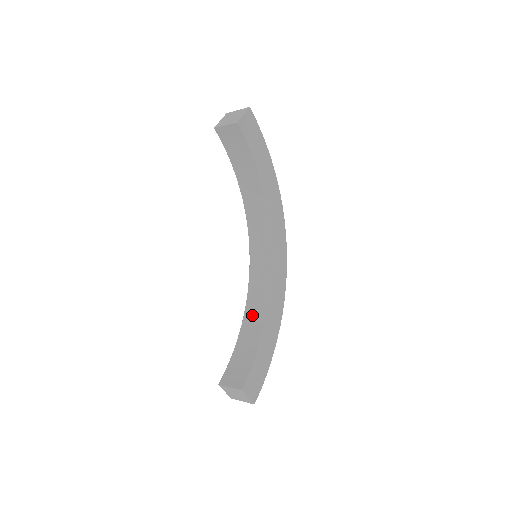
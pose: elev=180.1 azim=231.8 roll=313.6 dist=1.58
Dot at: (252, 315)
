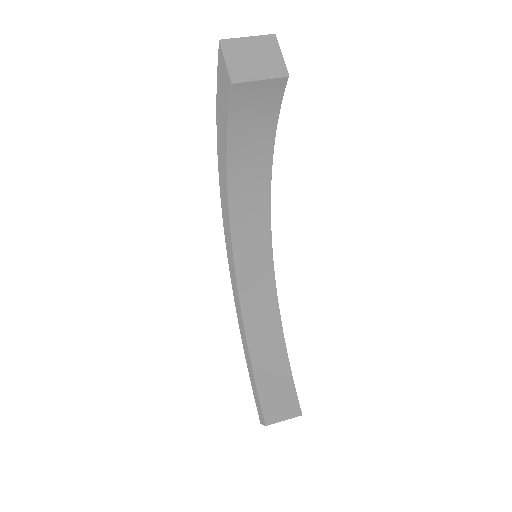
Dot at: (259, 326)
